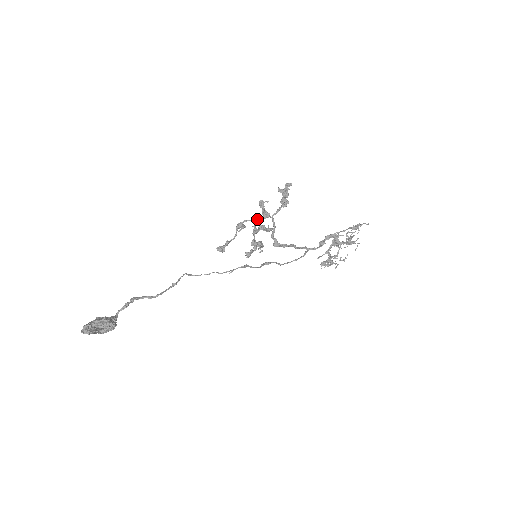
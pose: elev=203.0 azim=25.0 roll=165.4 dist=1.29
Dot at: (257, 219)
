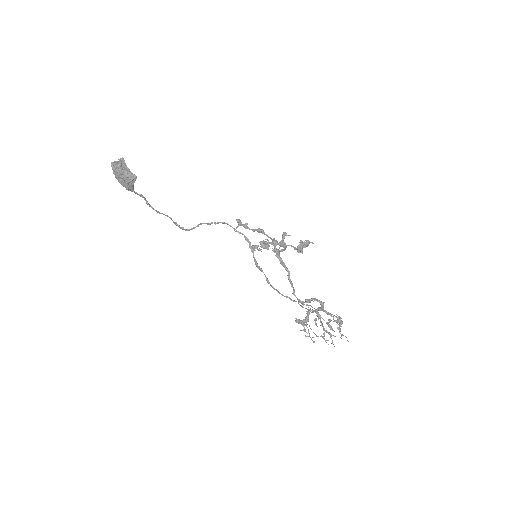
Dot at: occluded
